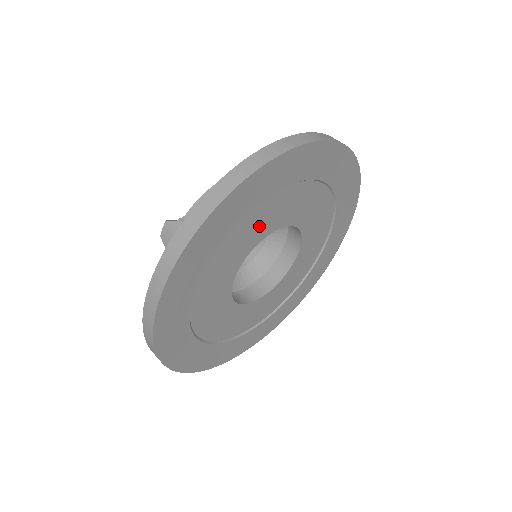
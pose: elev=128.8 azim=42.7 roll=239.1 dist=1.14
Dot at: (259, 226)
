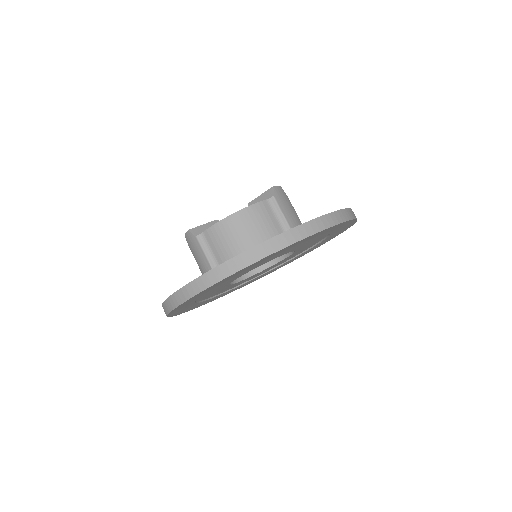
Dot at: (248, 270)
